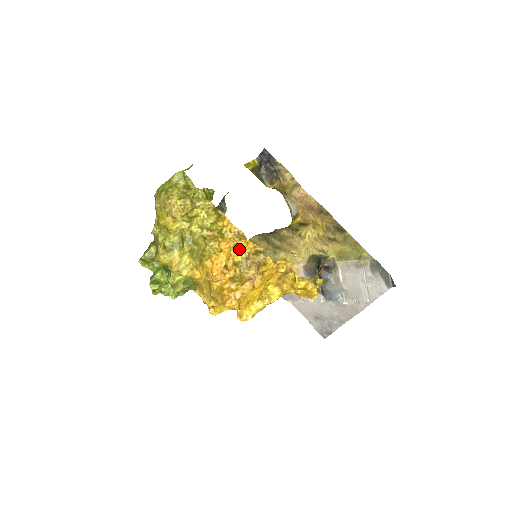
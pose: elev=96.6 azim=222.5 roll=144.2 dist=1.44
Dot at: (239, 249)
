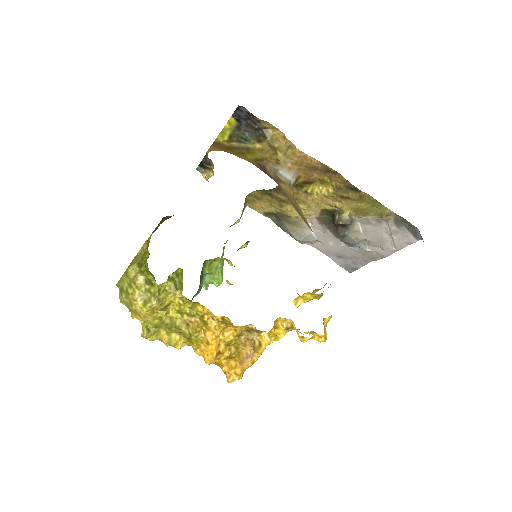
Dot at: (228, 329)
